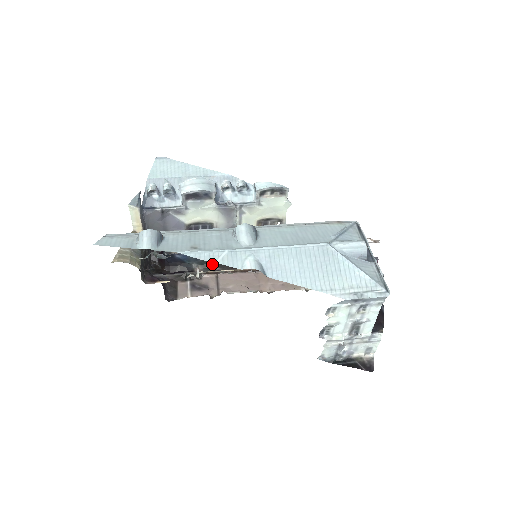
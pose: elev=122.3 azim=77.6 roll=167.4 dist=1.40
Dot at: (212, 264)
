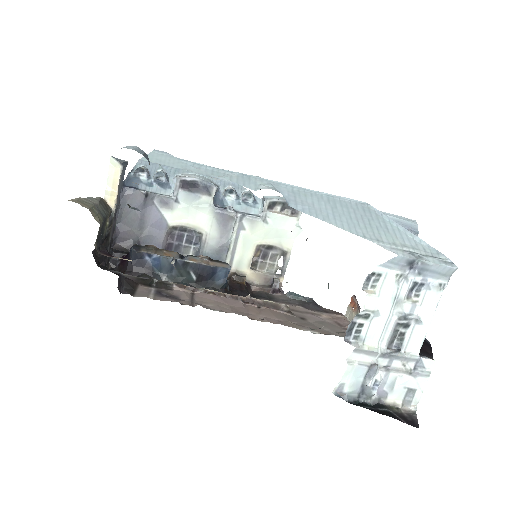
Dot at: (188, 284)
